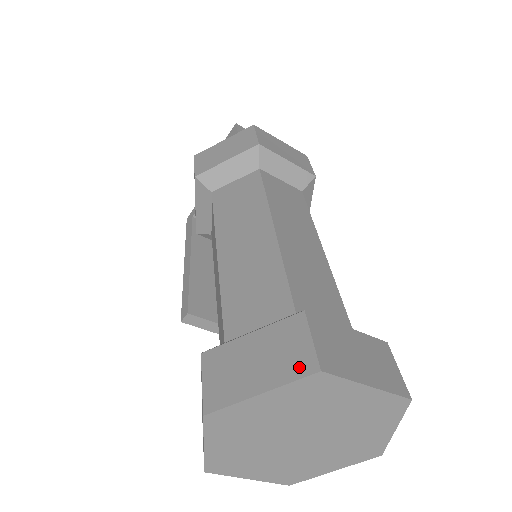
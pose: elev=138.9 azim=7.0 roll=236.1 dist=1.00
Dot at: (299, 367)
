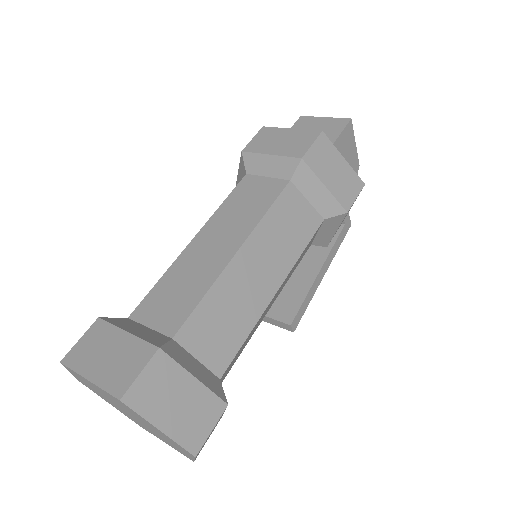
Dot at: occluded
